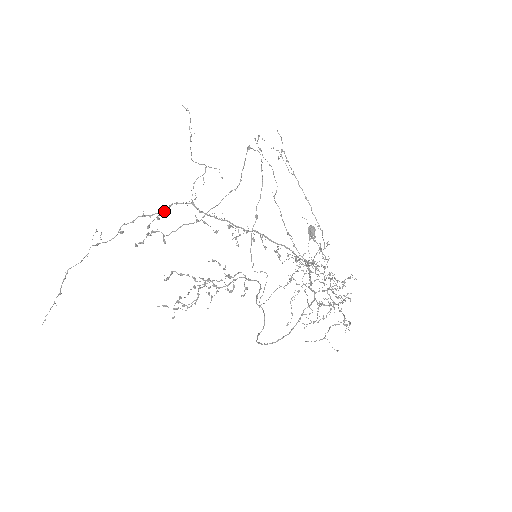
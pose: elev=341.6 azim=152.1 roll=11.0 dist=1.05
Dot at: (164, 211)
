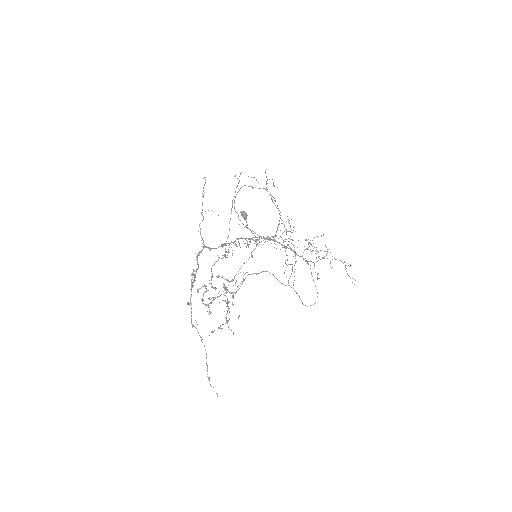
Dot at: (198, 266)
